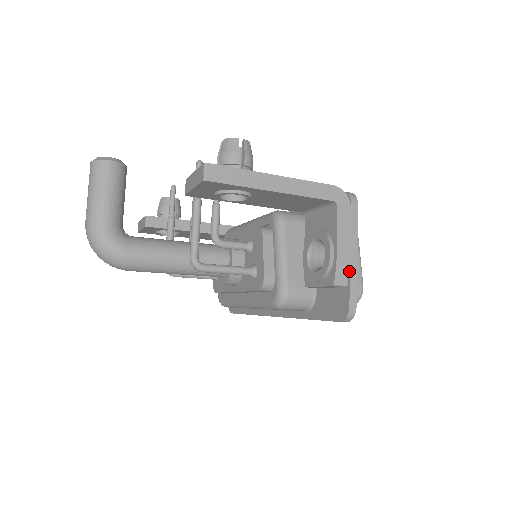
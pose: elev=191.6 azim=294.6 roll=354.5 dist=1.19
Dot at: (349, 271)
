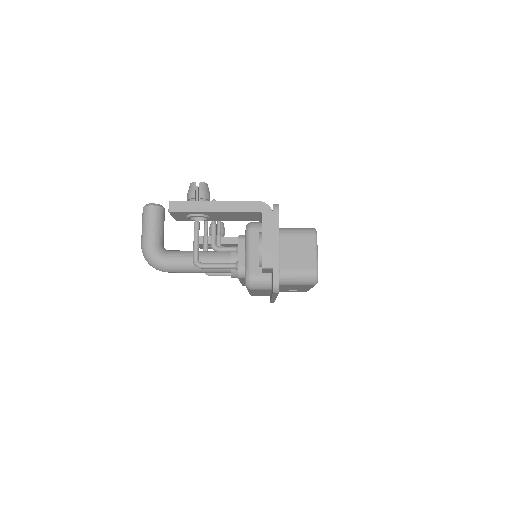
Dot at: (273, 257)
